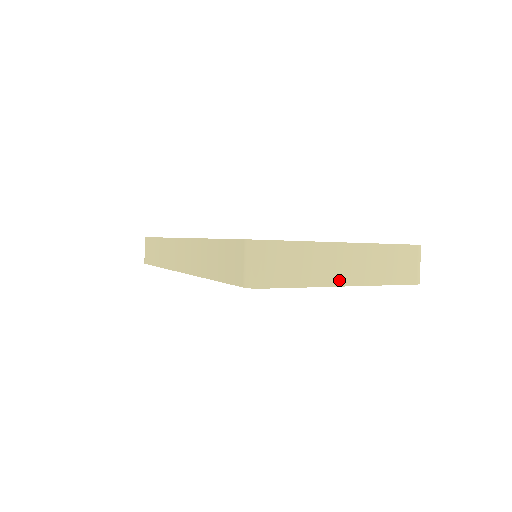
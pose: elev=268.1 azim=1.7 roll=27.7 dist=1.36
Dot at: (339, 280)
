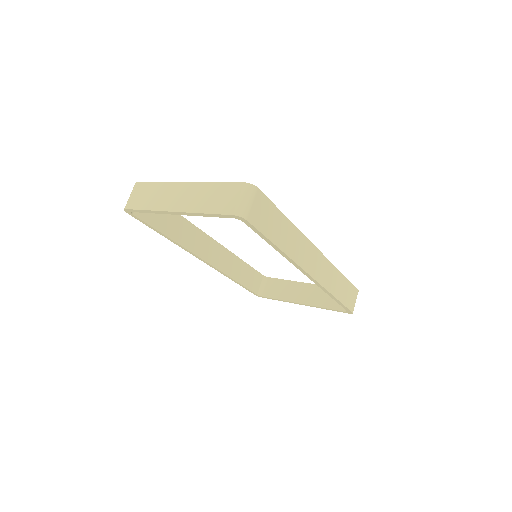
Dot at: (170, 207)
